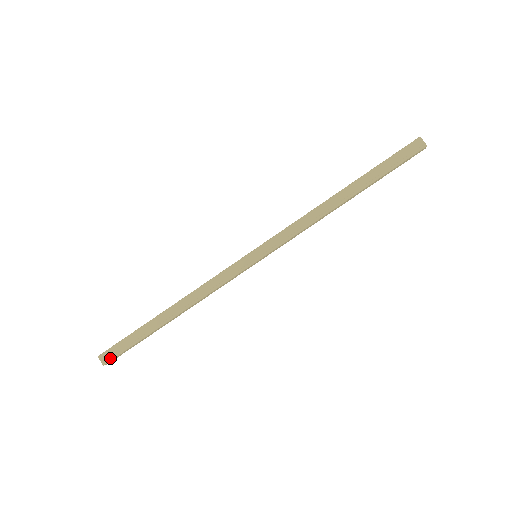
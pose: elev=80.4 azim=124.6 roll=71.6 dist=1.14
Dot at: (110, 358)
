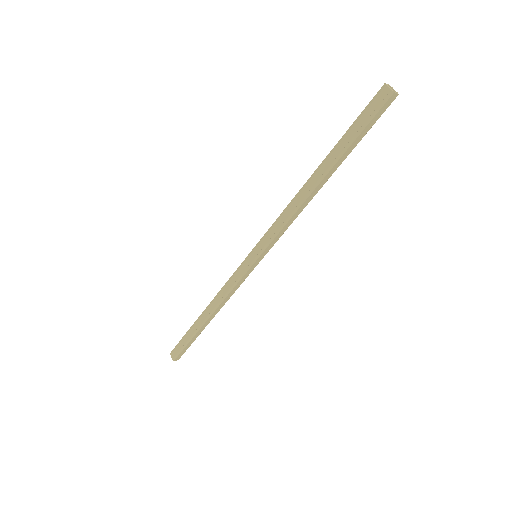
Dot at: (176, 355)
